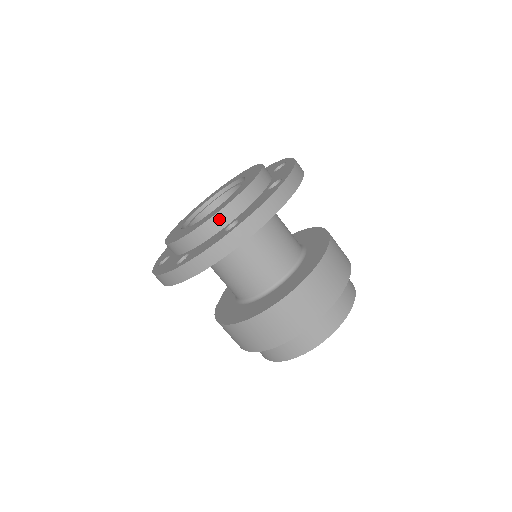
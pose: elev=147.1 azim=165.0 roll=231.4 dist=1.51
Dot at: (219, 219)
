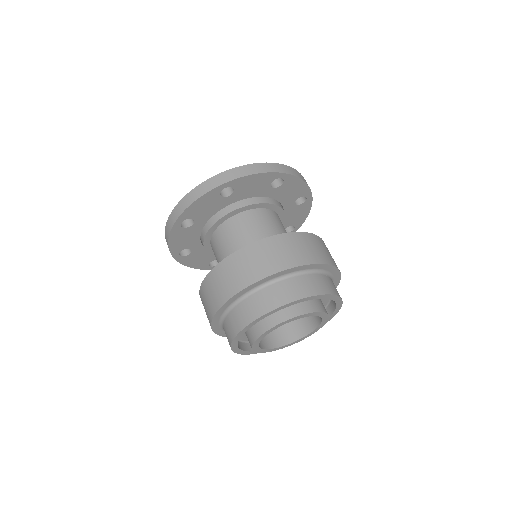
Dot at: occluded
